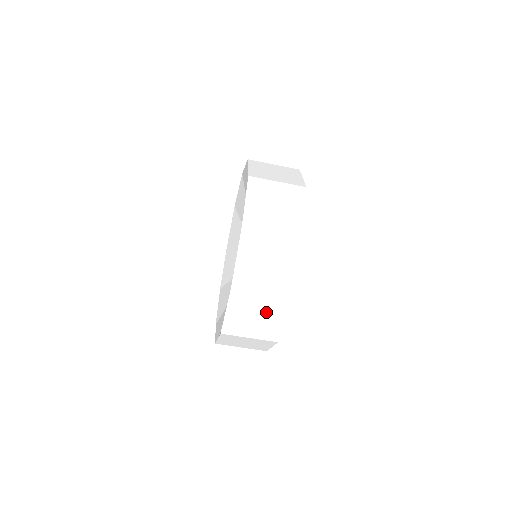
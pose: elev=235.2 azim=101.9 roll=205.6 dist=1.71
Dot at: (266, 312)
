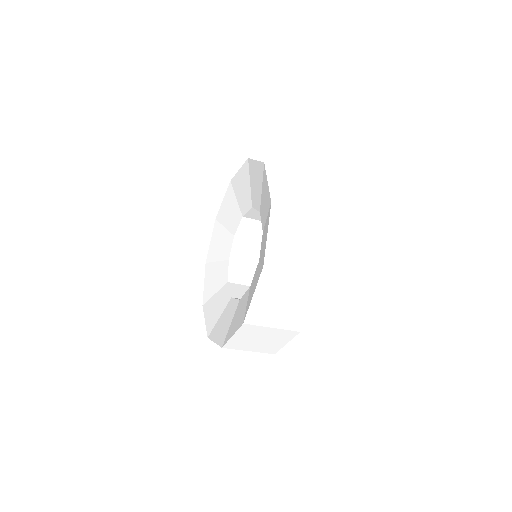
Dot at: (294, 294)
